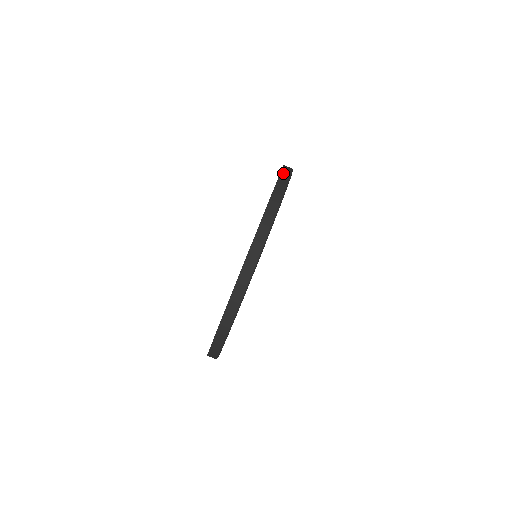
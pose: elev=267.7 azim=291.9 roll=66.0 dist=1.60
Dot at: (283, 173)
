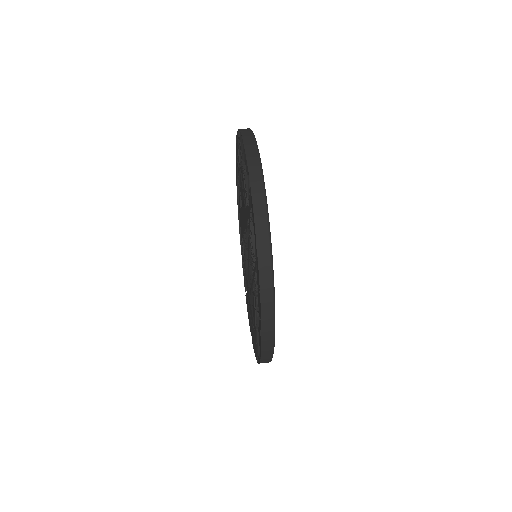
Dot at: occluded
